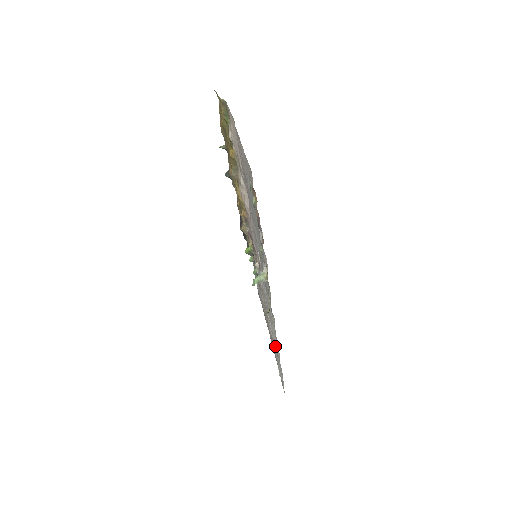
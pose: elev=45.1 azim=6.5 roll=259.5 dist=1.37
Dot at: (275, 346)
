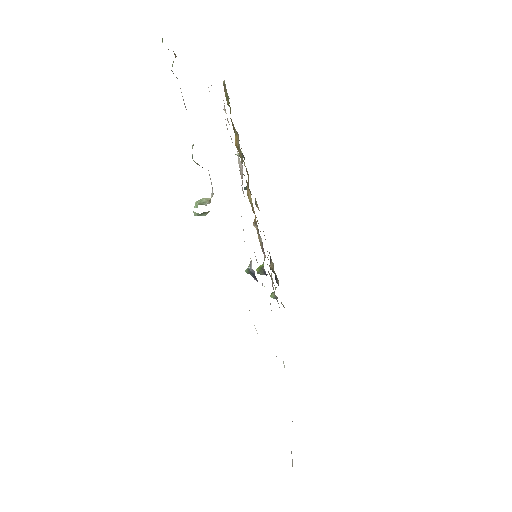
Dot at: occluded
